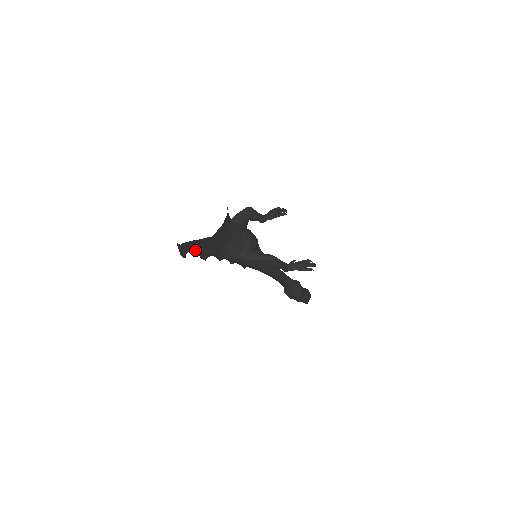
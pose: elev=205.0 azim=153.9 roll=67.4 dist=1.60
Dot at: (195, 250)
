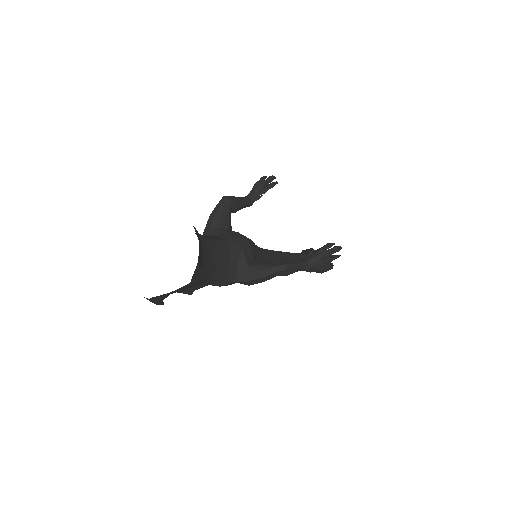
Dot at: occluded
